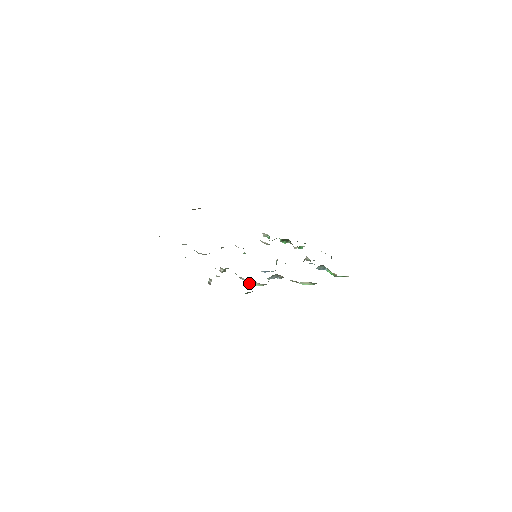
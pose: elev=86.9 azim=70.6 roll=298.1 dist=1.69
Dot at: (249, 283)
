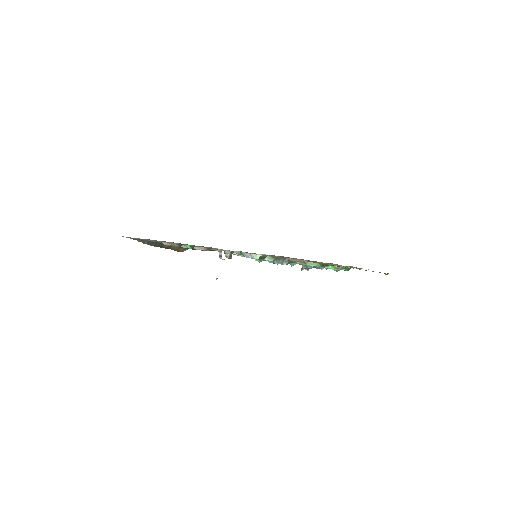
Dot at: occluded
